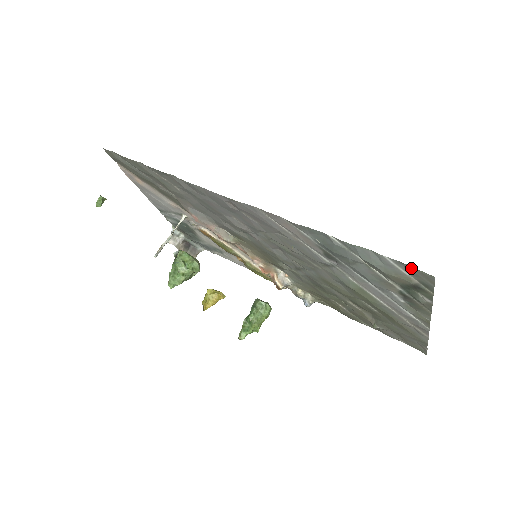
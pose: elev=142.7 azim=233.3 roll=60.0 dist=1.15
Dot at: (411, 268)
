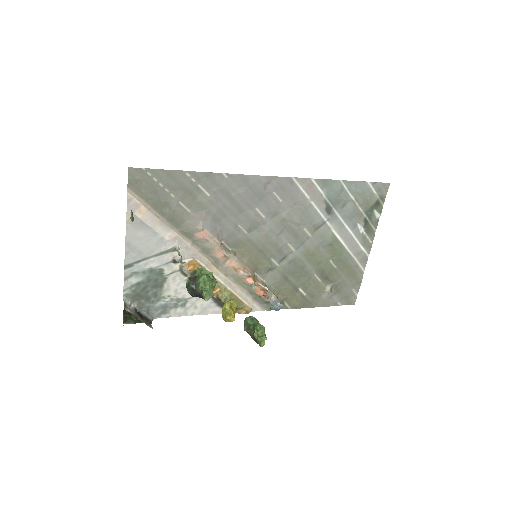
Dot at: (379, 184)
